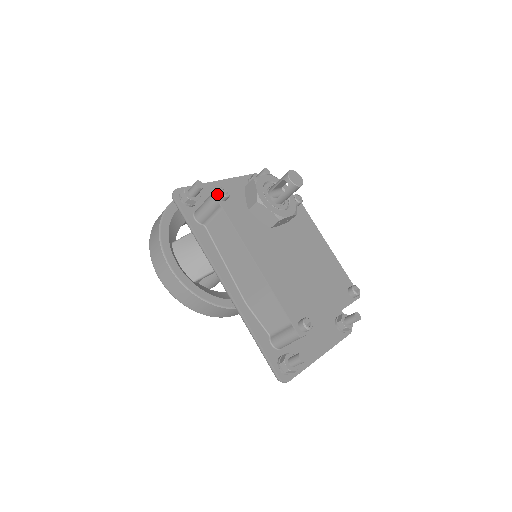
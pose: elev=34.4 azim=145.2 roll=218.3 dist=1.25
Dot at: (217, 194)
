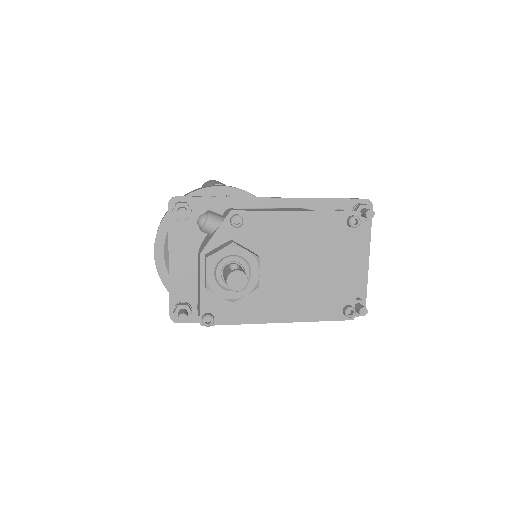
Dot at: (206, 325)
